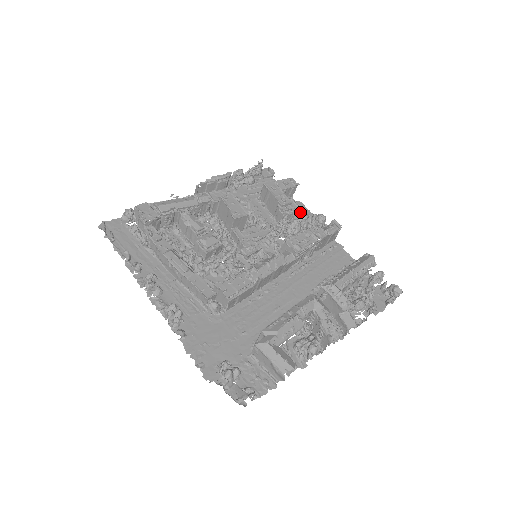
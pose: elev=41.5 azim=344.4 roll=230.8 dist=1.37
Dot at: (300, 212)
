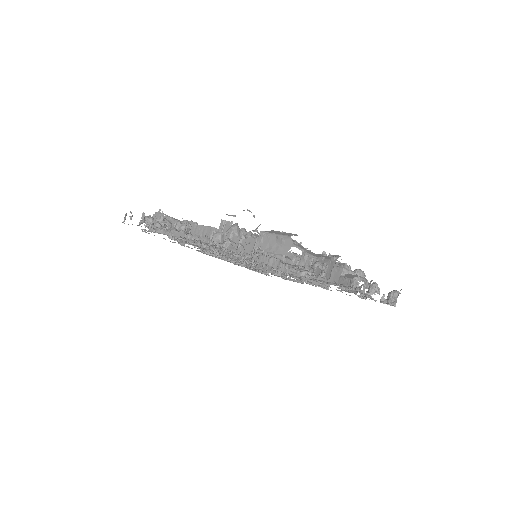
Dot at: occluded
